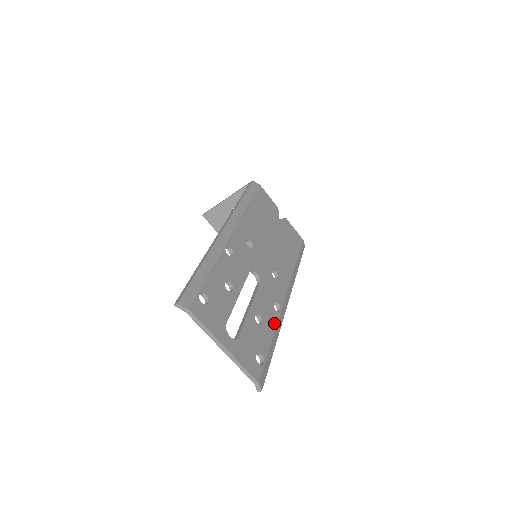
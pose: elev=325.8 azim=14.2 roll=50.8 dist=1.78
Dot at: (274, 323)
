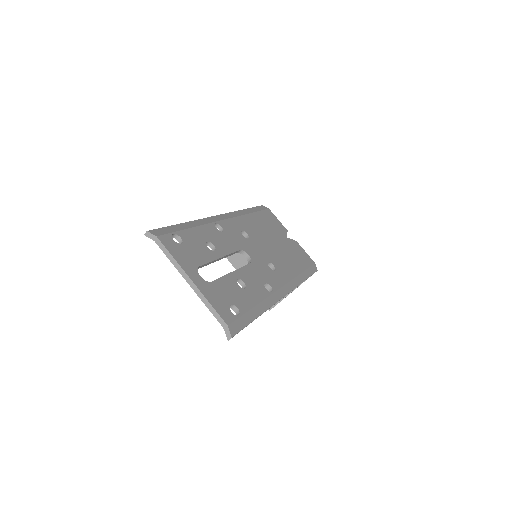
Dot at: (261, 296)
